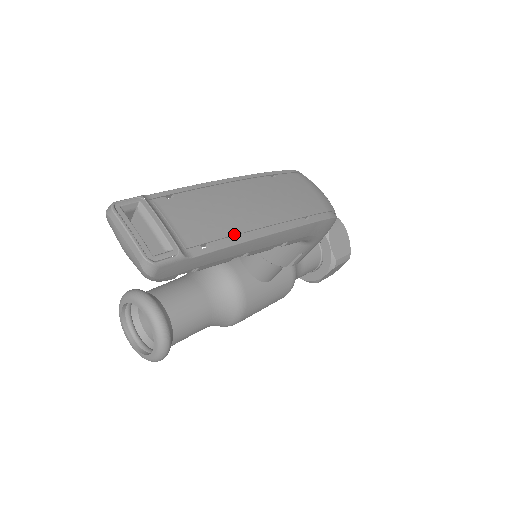
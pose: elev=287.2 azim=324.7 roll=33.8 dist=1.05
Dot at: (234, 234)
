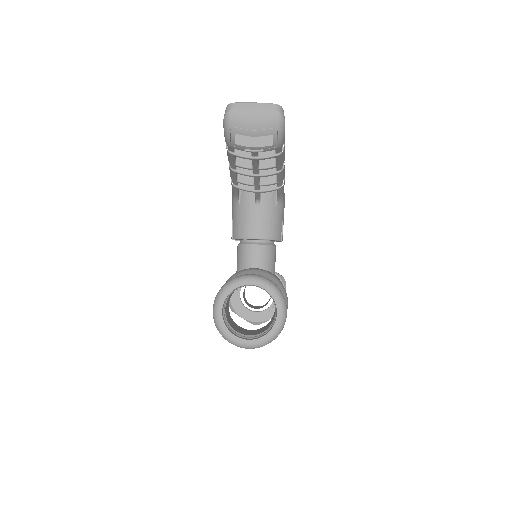
Dot at: occluded
